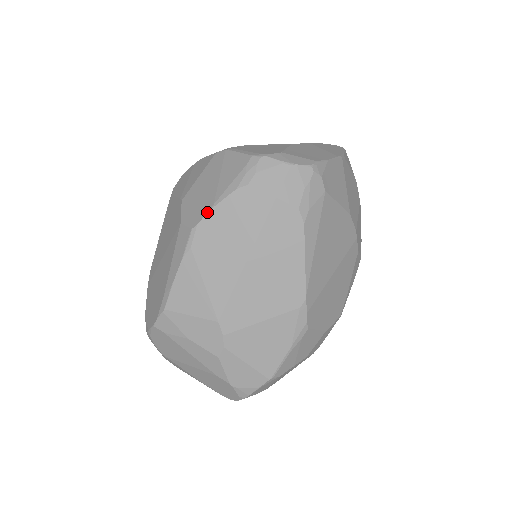
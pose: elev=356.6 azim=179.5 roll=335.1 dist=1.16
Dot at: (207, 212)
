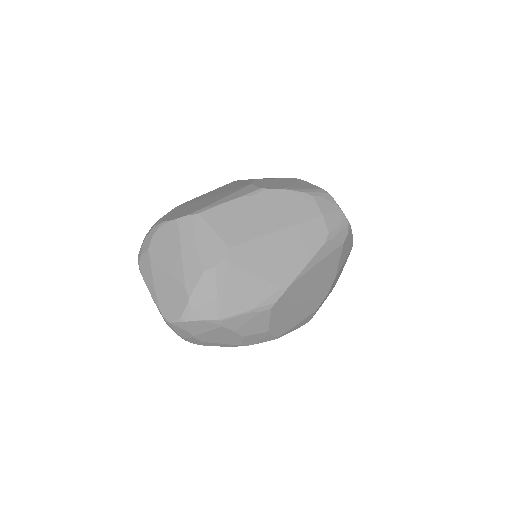
Dot at: (278, 188)
